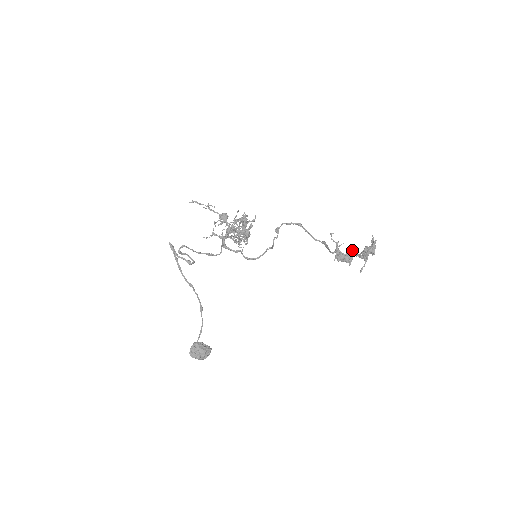
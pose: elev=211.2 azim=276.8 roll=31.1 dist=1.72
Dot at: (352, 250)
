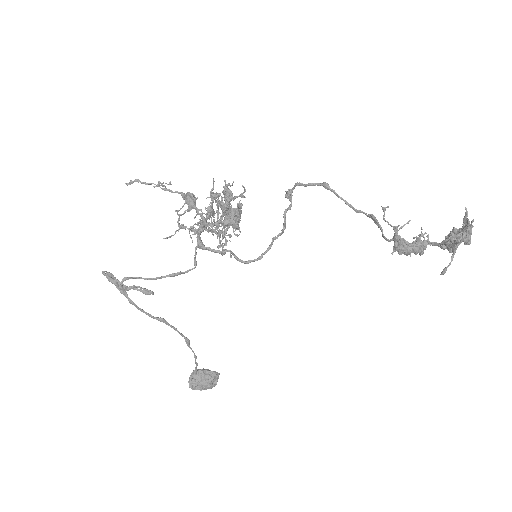
Dot at: (425, 232)
